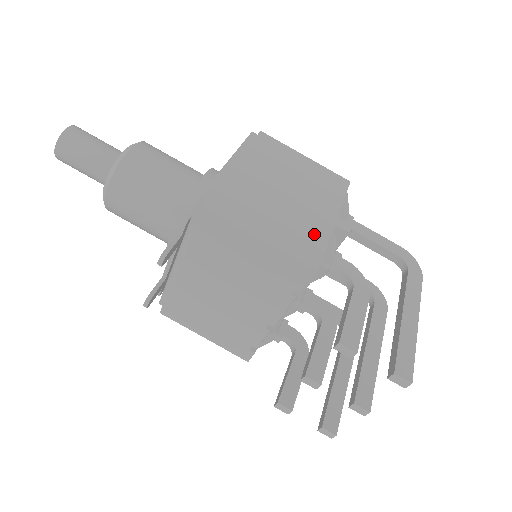
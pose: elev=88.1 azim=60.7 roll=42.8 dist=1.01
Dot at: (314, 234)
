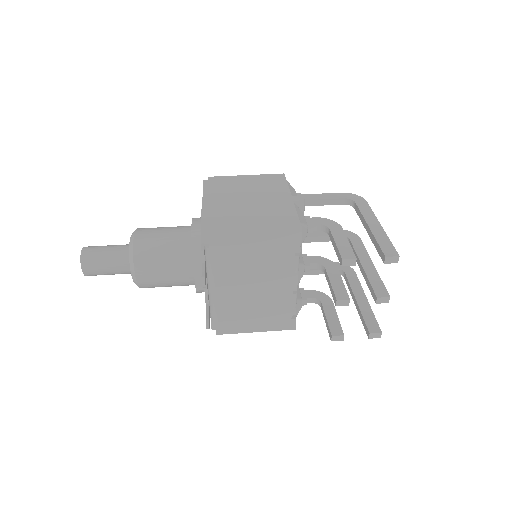
Dot at: (285, 212)
